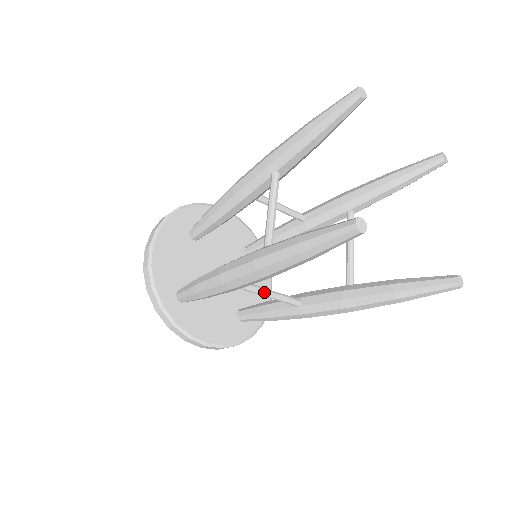
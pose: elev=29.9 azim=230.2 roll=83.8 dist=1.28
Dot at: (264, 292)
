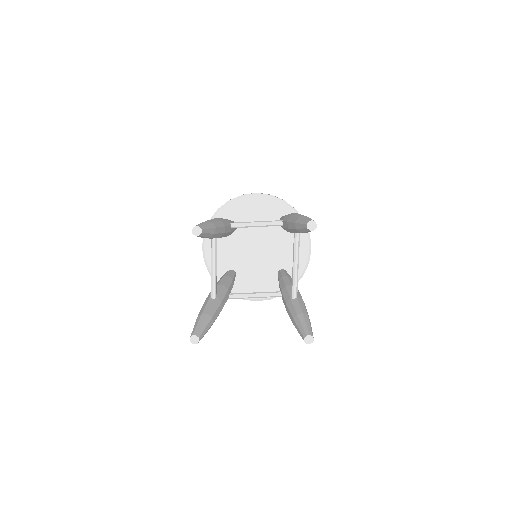
Dot at: (247, 297)
